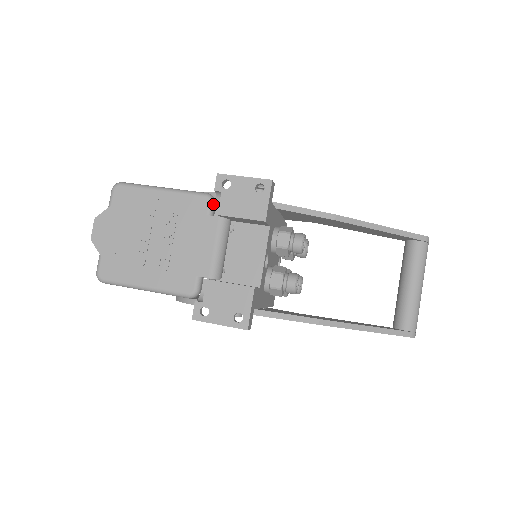
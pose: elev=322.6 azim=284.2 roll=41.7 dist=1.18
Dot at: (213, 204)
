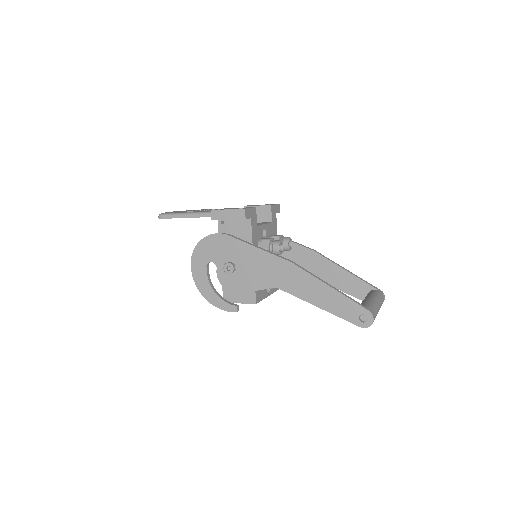
Dot at: occluded
